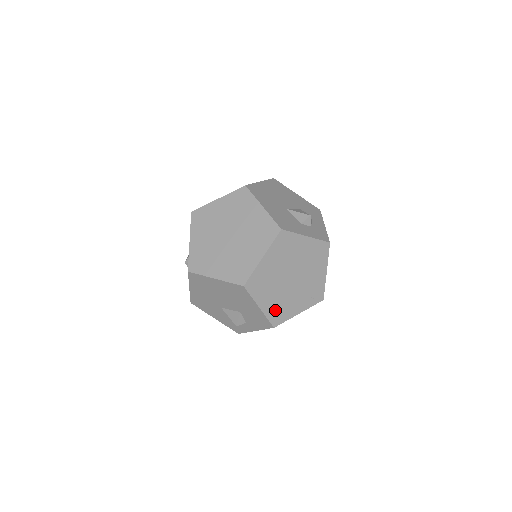
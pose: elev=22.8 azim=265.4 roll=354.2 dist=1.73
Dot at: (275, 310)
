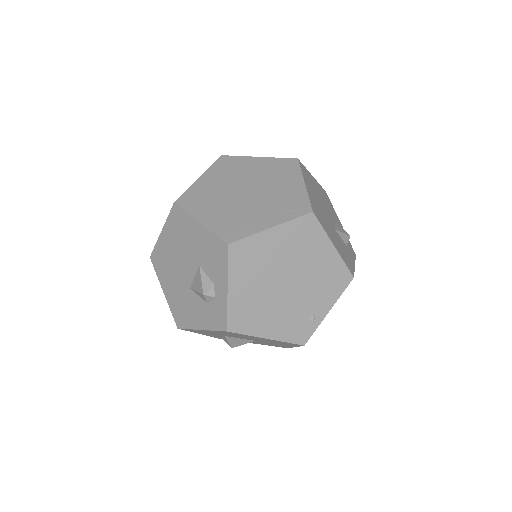
Dot at: (226, 224)
